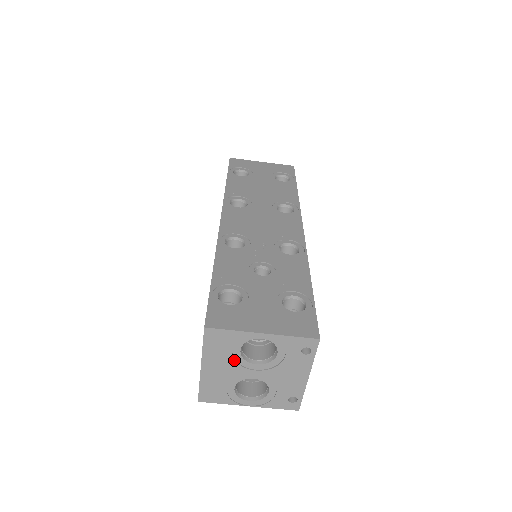
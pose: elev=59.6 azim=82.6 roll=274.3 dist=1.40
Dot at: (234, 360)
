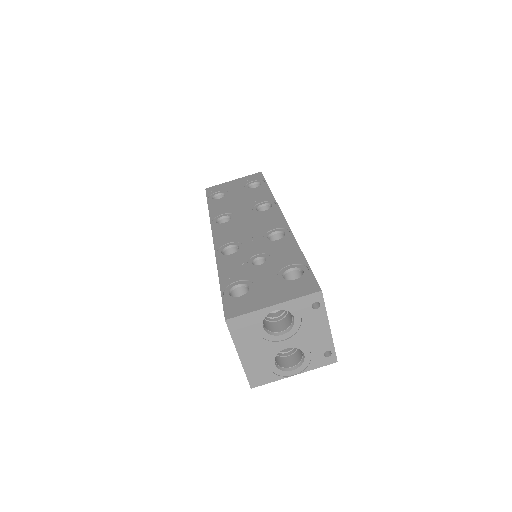
Dot at: (262, 339)
